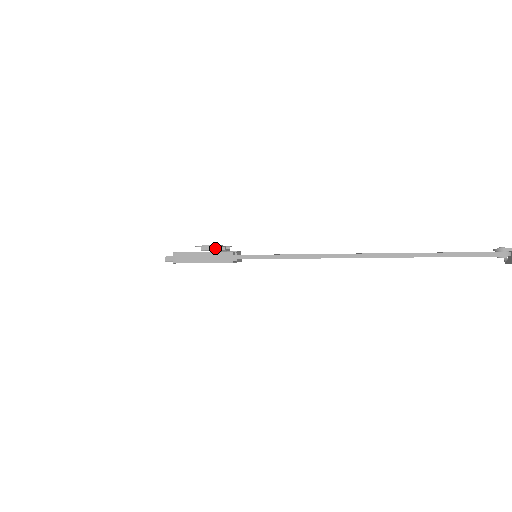
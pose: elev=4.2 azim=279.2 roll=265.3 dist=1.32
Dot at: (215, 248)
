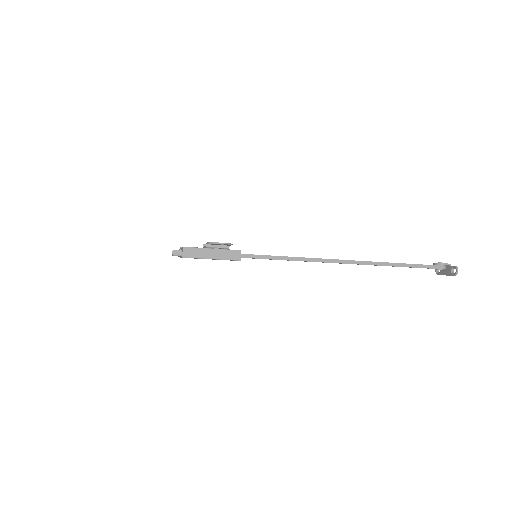
Dot at: (220, 246)
